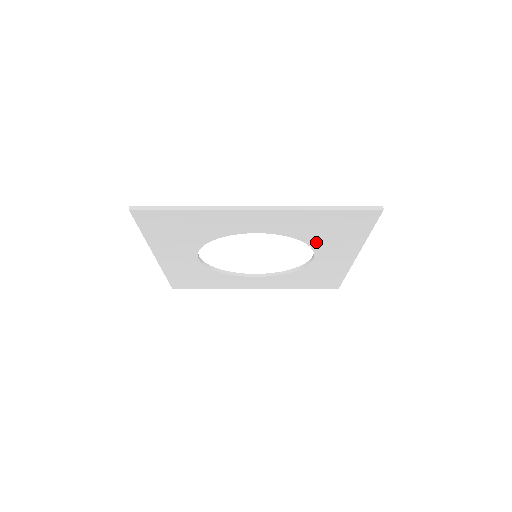
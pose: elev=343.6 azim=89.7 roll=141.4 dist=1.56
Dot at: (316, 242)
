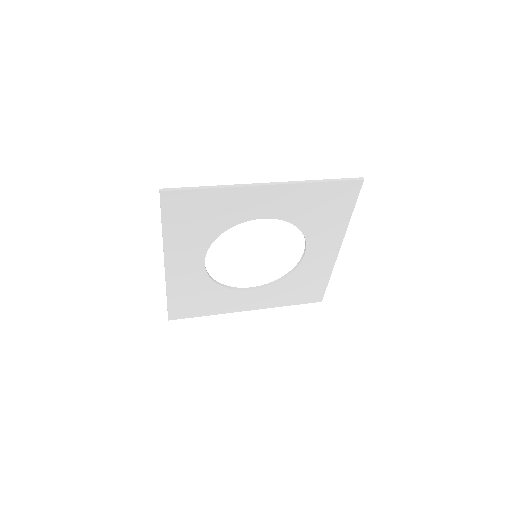
Dot at: (309, 229)
